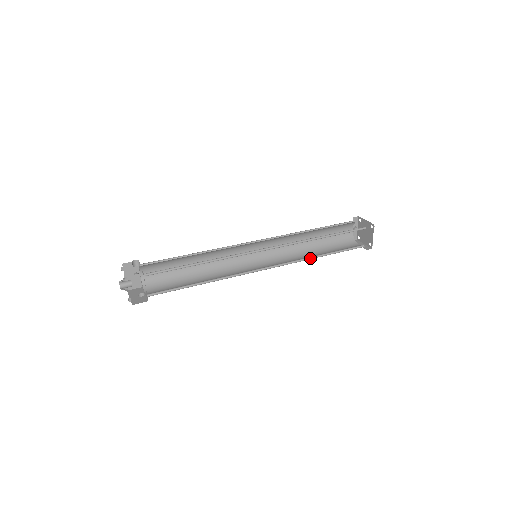
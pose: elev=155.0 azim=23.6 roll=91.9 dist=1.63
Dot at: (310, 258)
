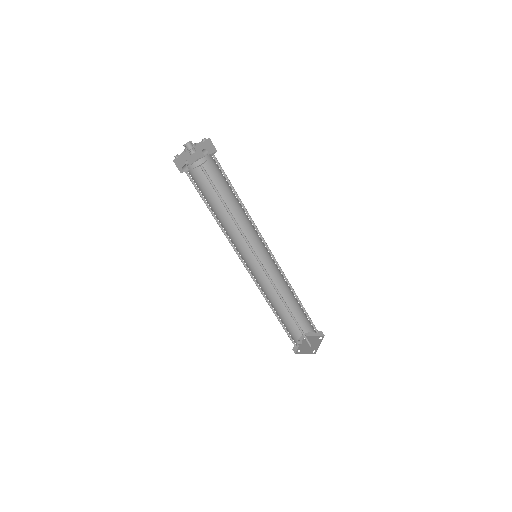
Dot at: occluded
